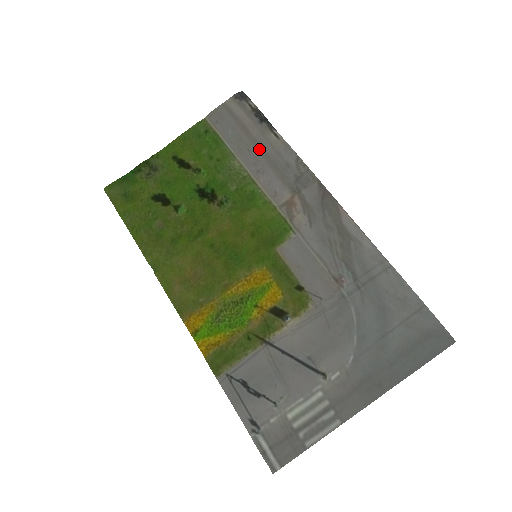
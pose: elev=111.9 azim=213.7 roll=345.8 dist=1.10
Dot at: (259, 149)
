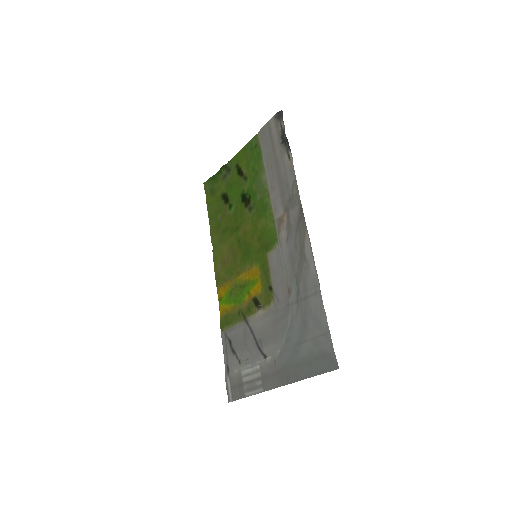
Dot at: (277, 168)
